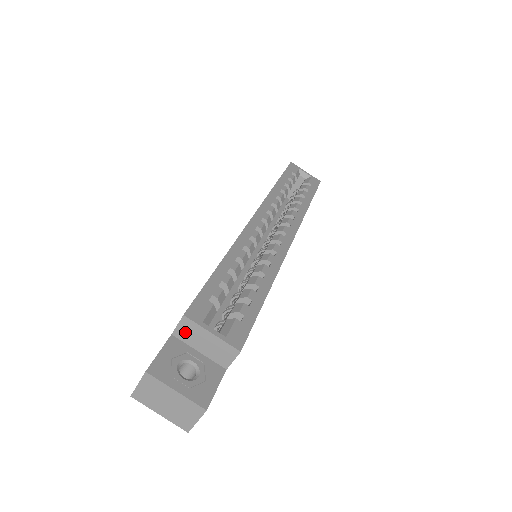
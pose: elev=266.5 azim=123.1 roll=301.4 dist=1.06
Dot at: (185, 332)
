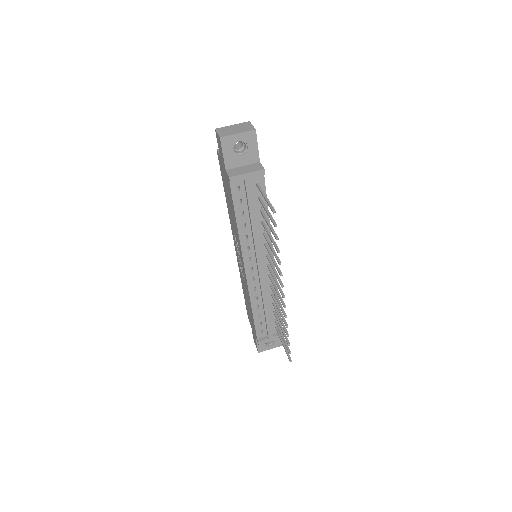
Dot at: occluded
